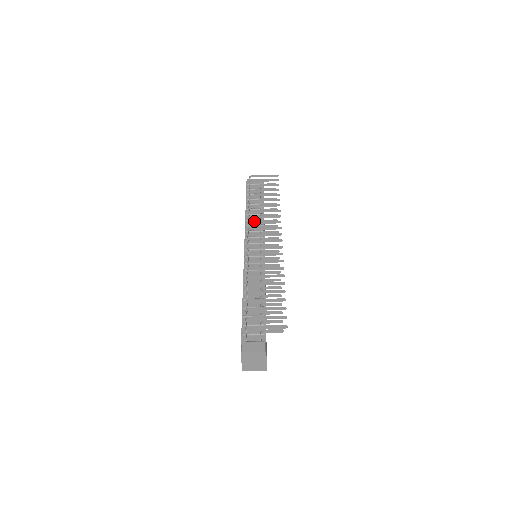
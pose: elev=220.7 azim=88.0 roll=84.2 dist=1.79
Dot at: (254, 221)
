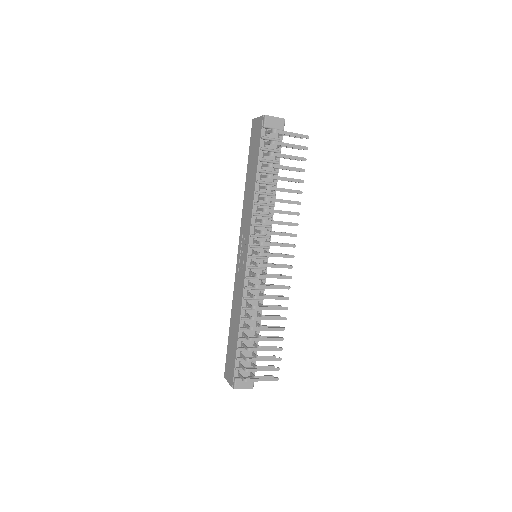
Dot at: (263, 206)
